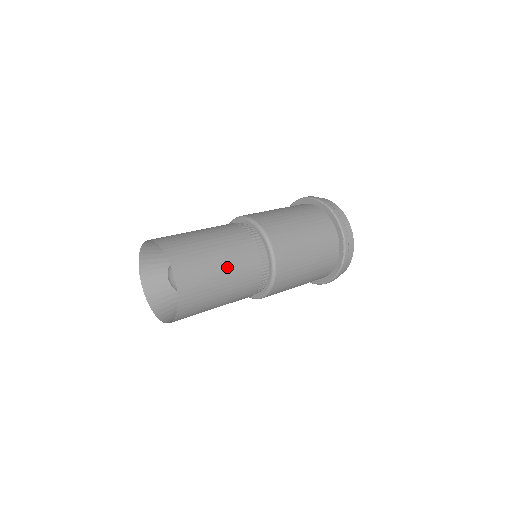
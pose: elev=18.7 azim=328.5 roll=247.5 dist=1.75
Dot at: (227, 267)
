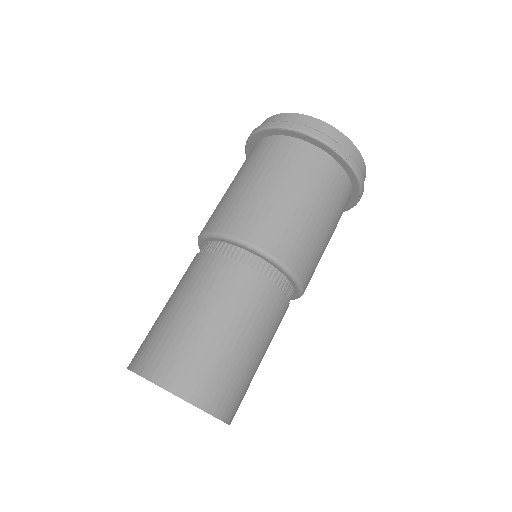
Dot at: (265, 350)
